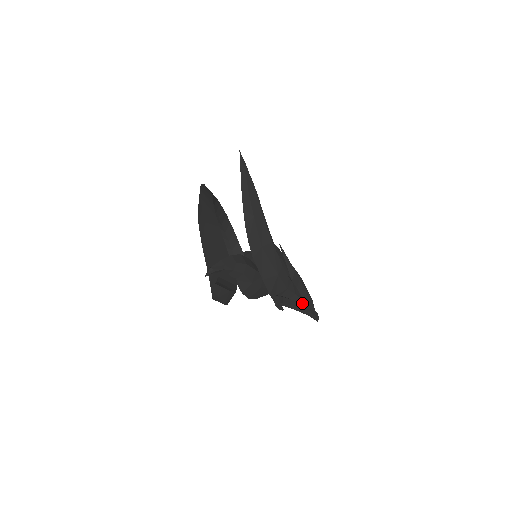
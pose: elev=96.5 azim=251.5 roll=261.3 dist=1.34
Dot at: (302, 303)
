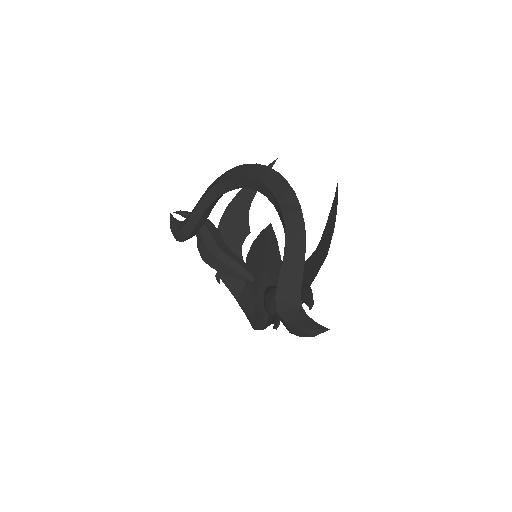
Dot at: occluded
